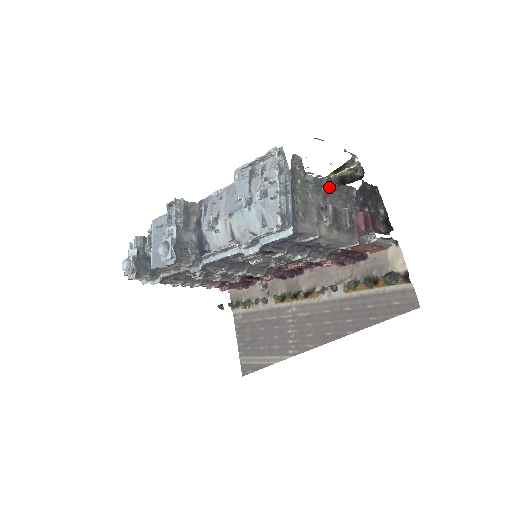
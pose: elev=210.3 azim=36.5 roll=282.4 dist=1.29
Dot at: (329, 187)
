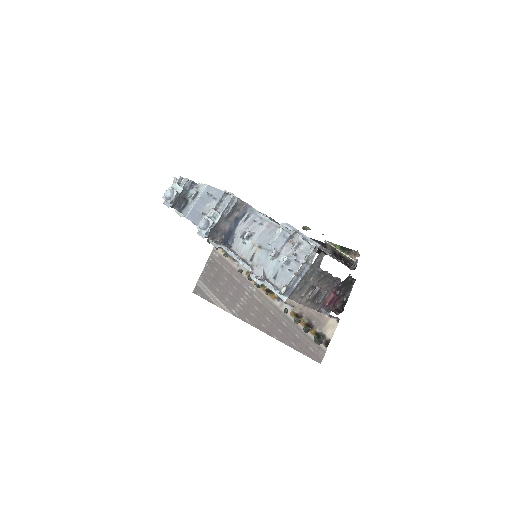
Dot at: (327, 275)
